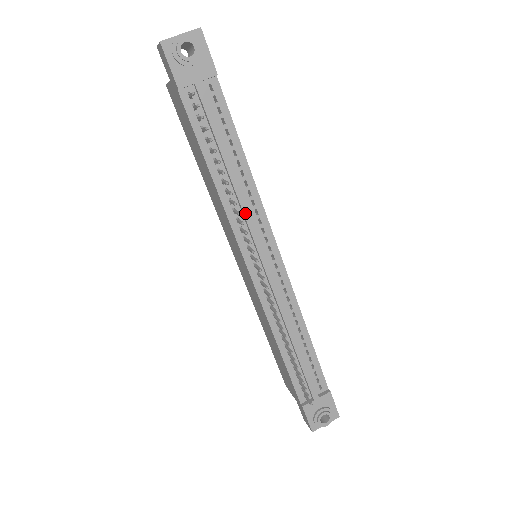
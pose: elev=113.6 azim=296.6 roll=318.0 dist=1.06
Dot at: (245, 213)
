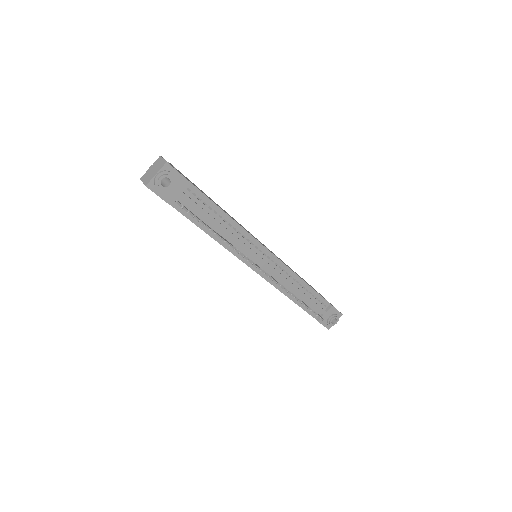
Dot at: (241, 246)
